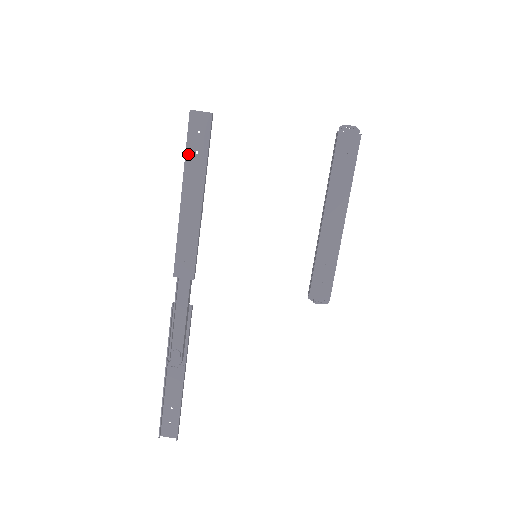
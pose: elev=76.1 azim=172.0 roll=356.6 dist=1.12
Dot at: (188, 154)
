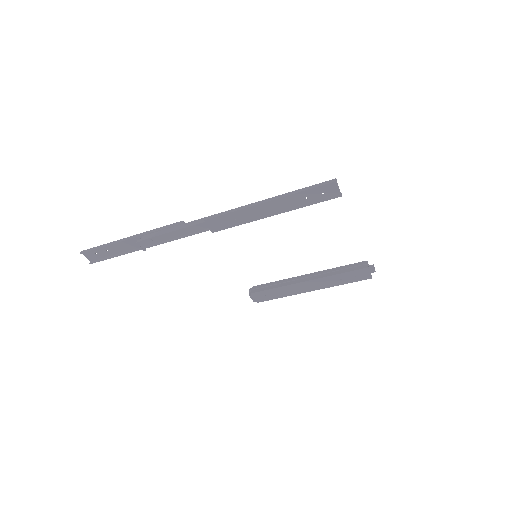
Dot at: (302, 193)
